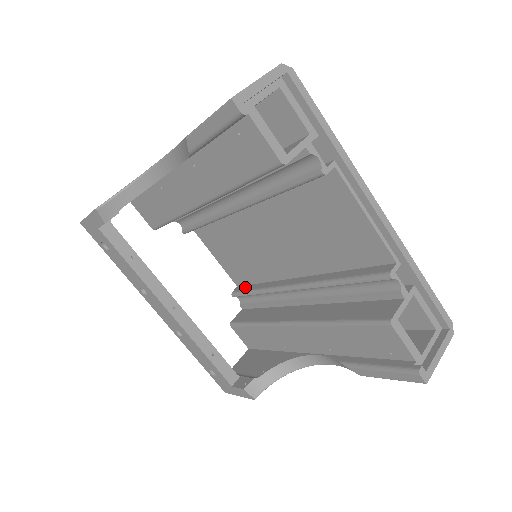
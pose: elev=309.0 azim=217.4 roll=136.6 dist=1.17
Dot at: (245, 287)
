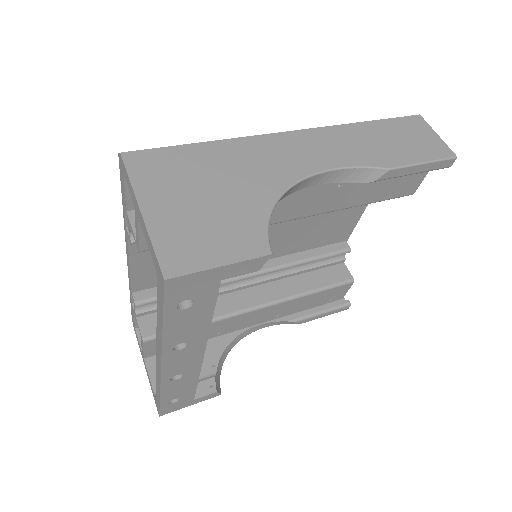
Dot at: occluded
